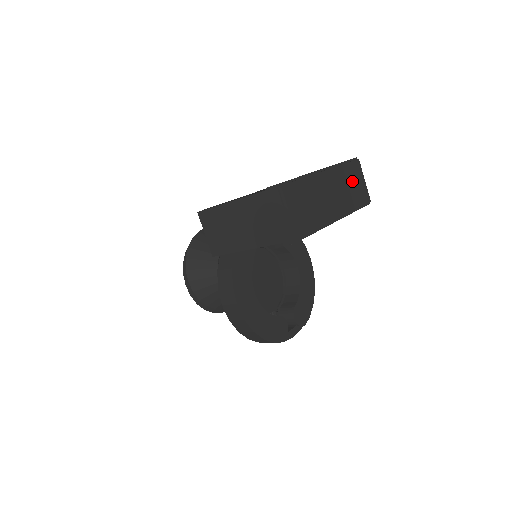
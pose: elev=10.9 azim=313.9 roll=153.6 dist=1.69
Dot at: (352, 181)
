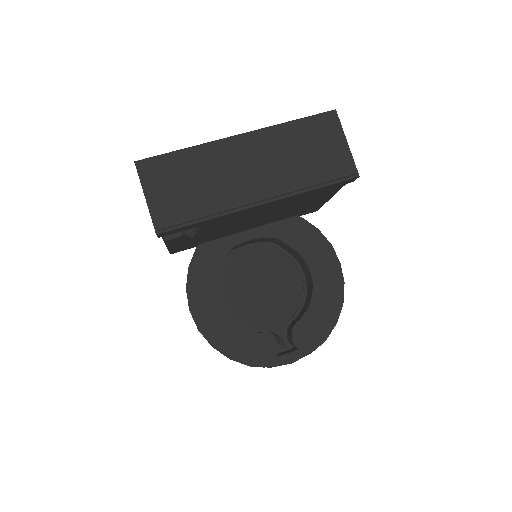
Dot at: (309, 145)
